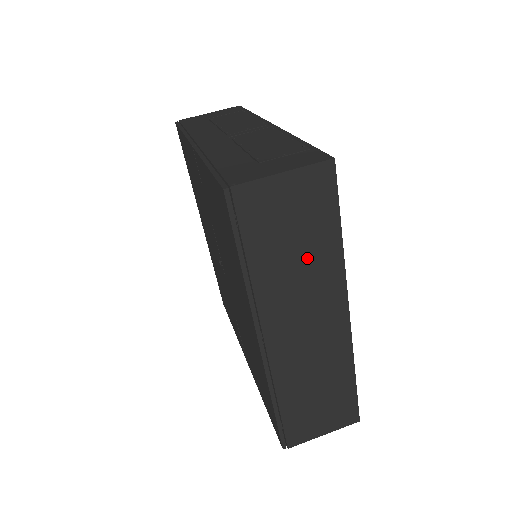
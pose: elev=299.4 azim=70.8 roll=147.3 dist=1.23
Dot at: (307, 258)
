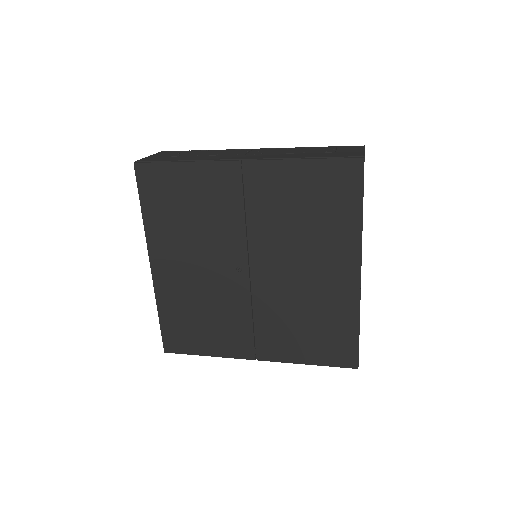
Dot at: occluded
